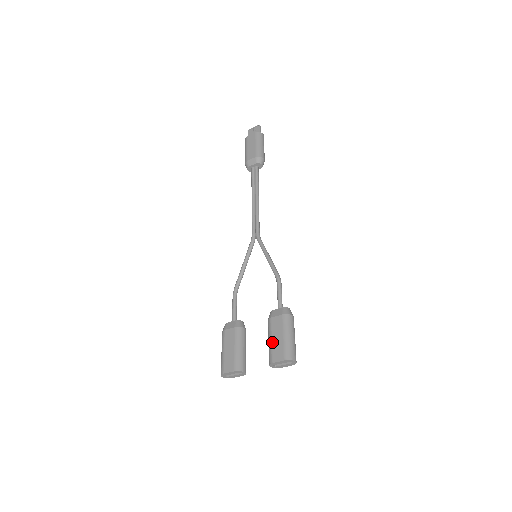
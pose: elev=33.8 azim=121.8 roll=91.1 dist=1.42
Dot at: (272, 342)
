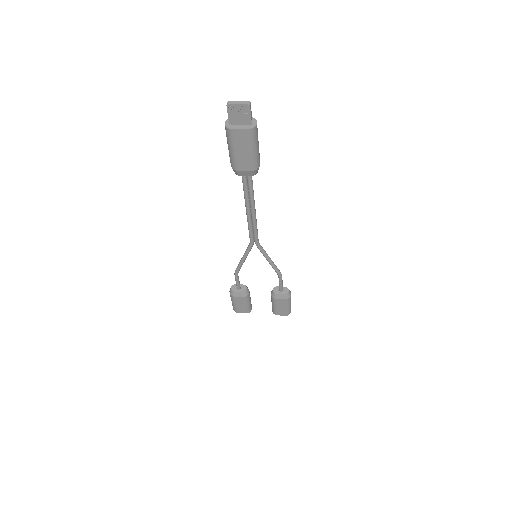
Dot at: (277, 309)
